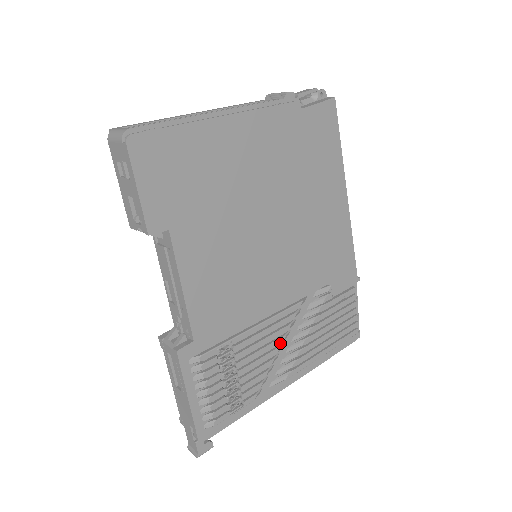
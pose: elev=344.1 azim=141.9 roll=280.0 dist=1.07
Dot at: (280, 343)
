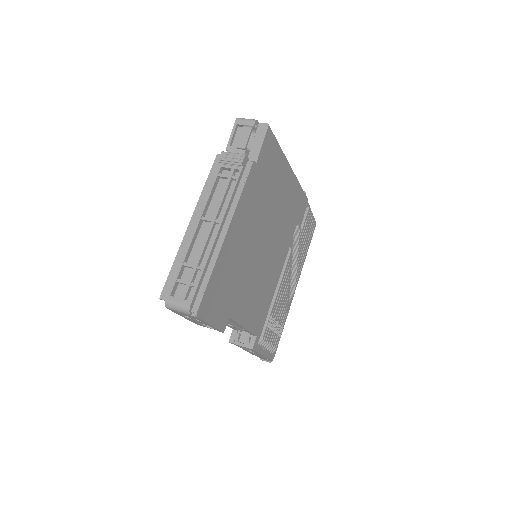
Dot at: (288, 284)
